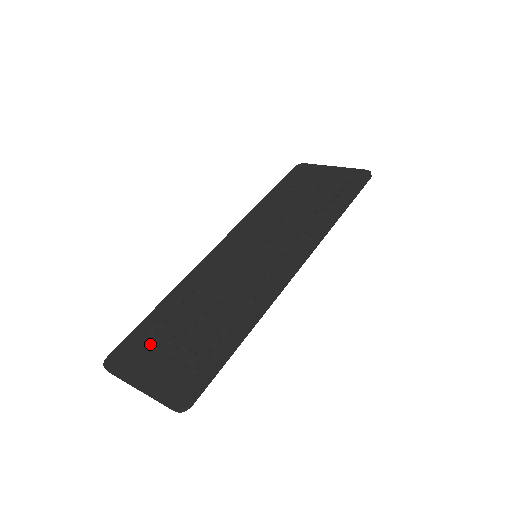
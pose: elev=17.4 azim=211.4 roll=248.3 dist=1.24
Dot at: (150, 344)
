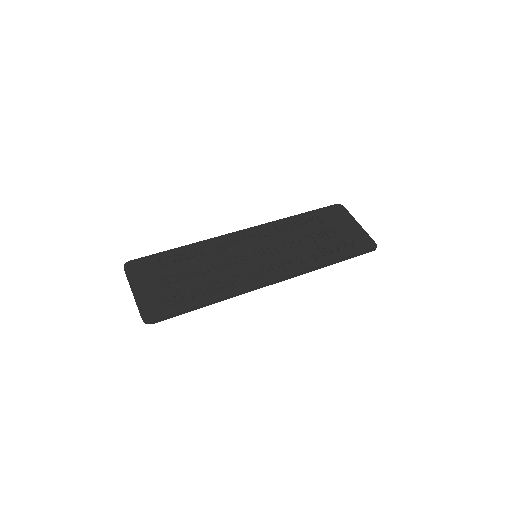
Dot at: (156, 270)
